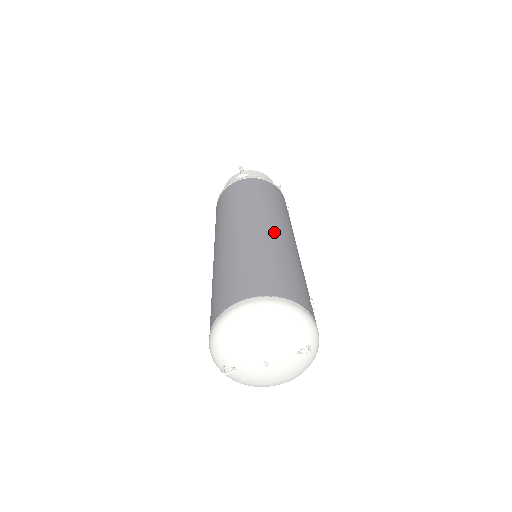
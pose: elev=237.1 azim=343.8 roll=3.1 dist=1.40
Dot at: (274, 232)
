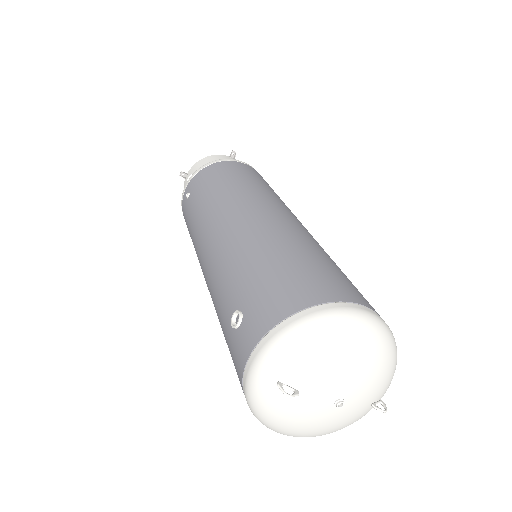
Dot at: occluded
